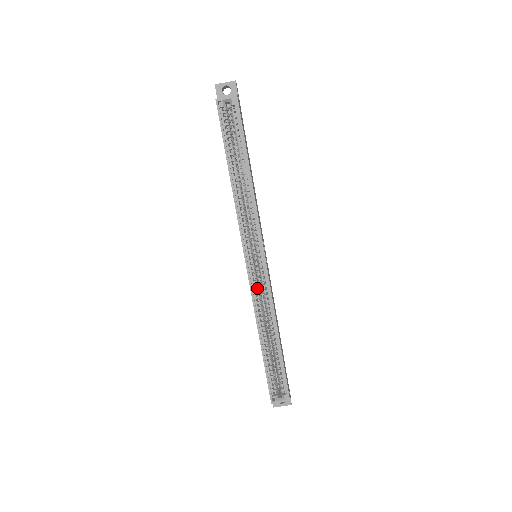
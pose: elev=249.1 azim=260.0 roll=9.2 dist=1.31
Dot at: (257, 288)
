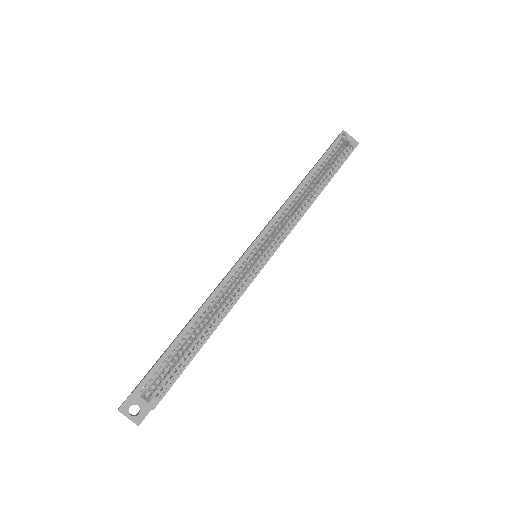
Dot at: (239, 273)
